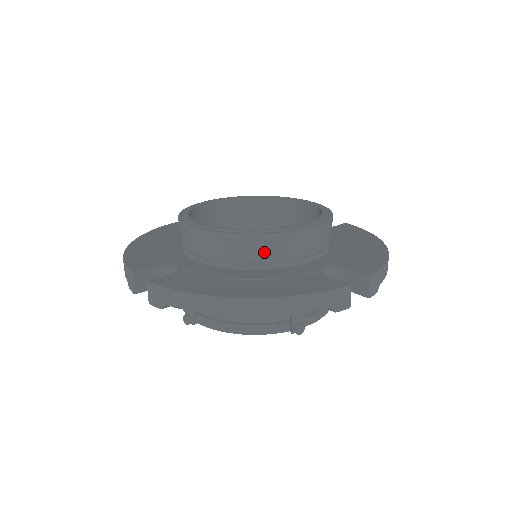
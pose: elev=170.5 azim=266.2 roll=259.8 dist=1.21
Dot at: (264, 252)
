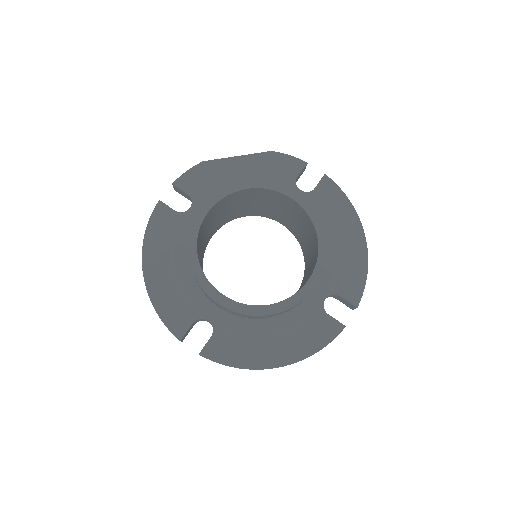
Dot at: (281, 313)
